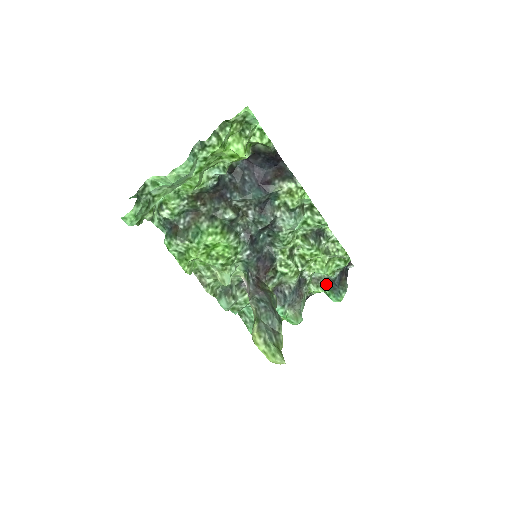
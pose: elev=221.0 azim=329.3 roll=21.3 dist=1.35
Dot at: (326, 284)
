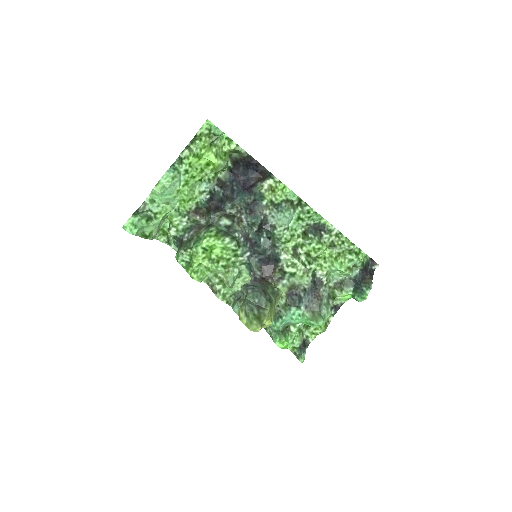
Dot at: (349, 286)
